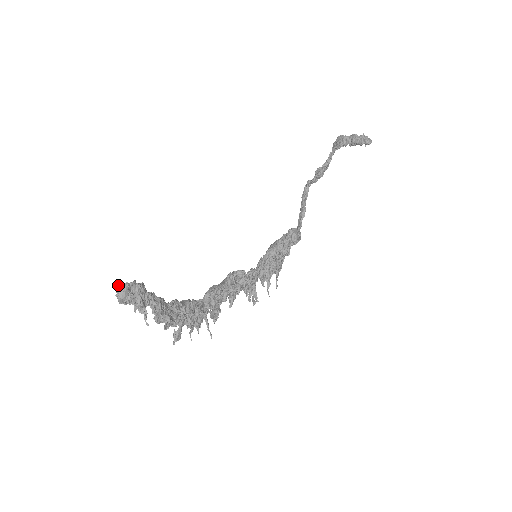
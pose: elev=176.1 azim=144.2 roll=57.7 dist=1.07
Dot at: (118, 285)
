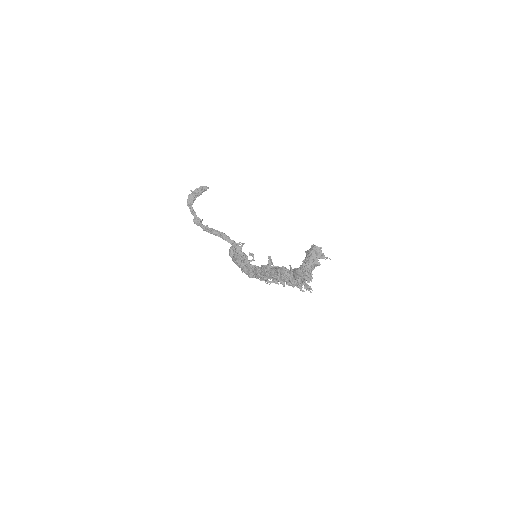
Dot at: (312, 251)
